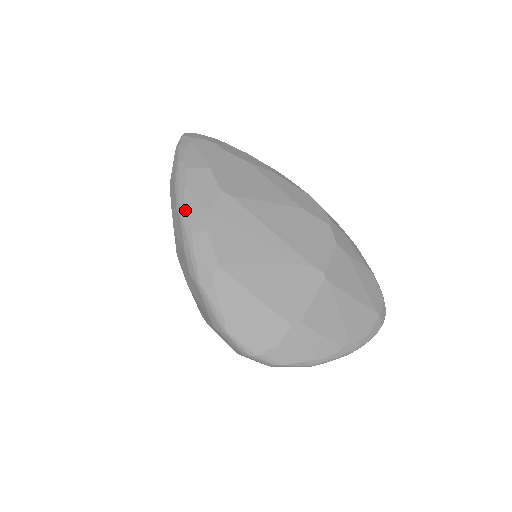
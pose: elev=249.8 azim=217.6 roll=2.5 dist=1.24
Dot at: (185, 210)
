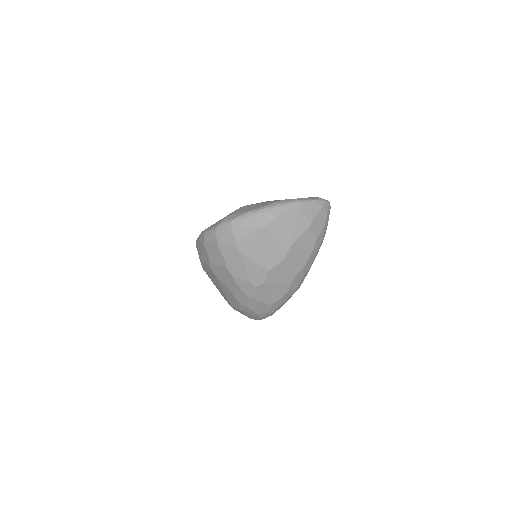
Dot at: occluded
